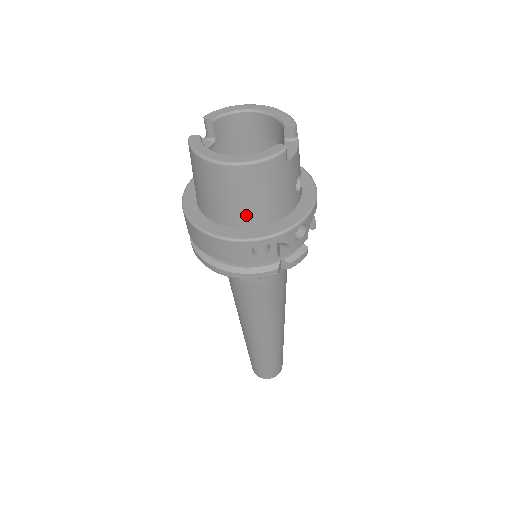
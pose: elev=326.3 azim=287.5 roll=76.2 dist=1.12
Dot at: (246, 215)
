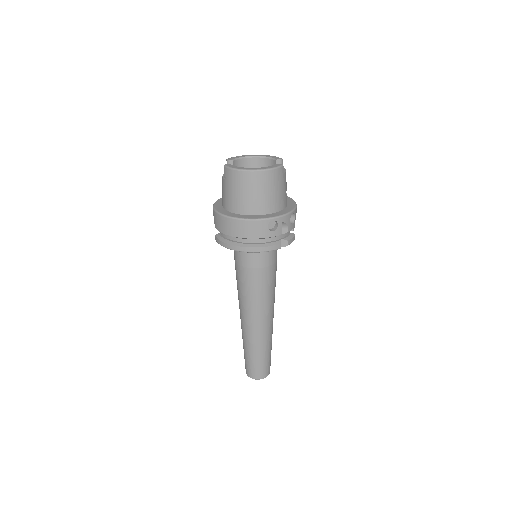
Dot at: (263, 205)
